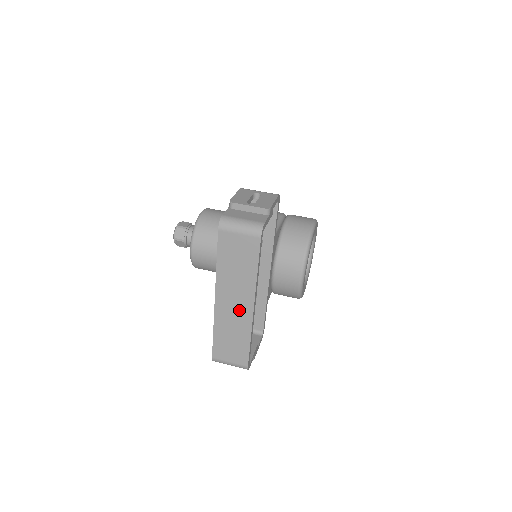
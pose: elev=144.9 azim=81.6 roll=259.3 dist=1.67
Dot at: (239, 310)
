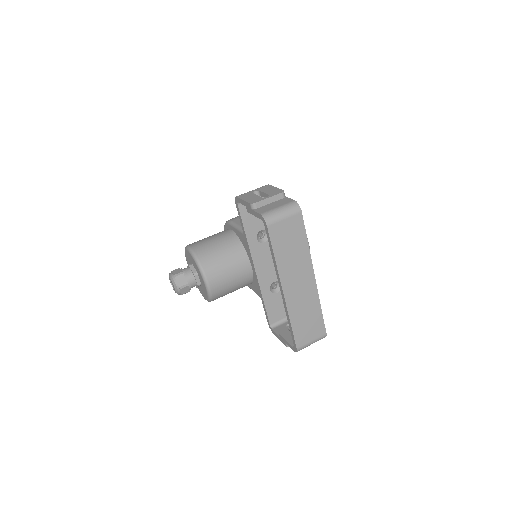
Dot at: (305, 287)
